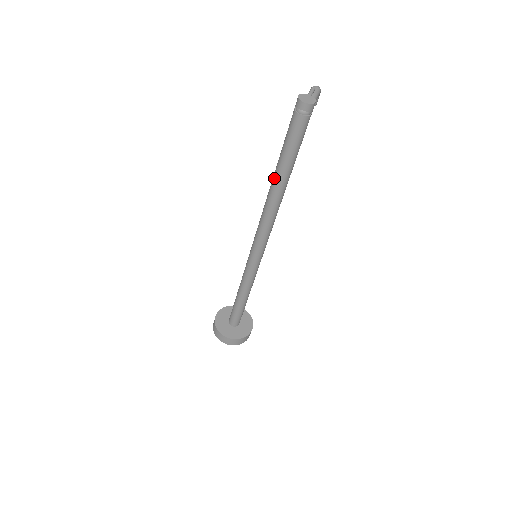
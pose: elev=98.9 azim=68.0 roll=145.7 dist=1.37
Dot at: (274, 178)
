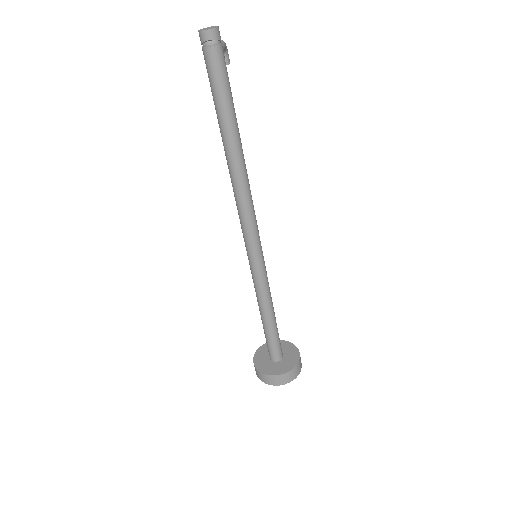
Dot at: (224, 142)
